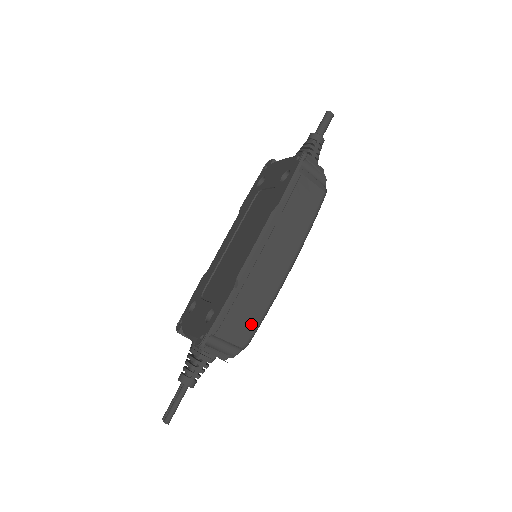
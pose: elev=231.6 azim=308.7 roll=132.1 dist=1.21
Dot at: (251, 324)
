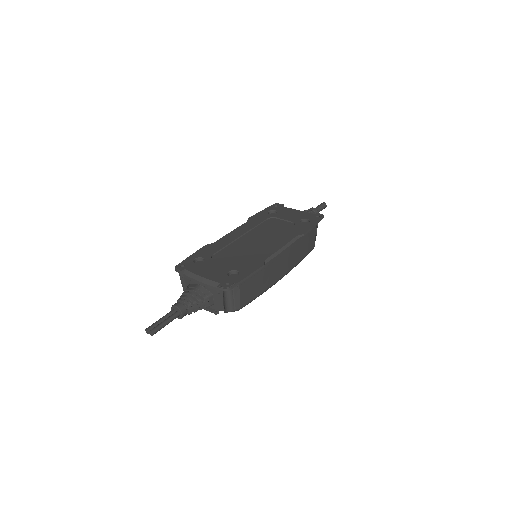
Dot at: (250, 297)
